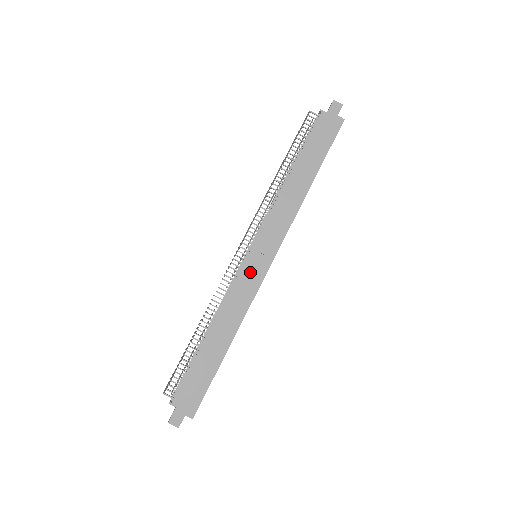
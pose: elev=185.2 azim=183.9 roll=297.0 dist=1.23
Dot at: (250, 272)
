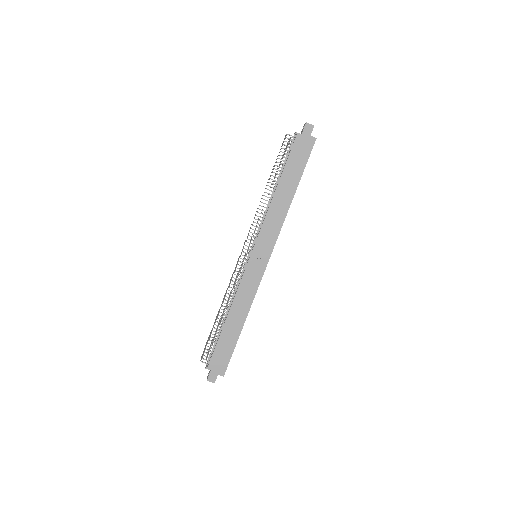
Dot at: (253, 271)
